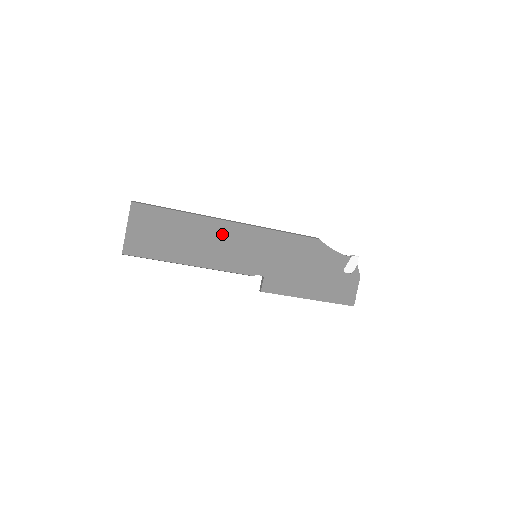
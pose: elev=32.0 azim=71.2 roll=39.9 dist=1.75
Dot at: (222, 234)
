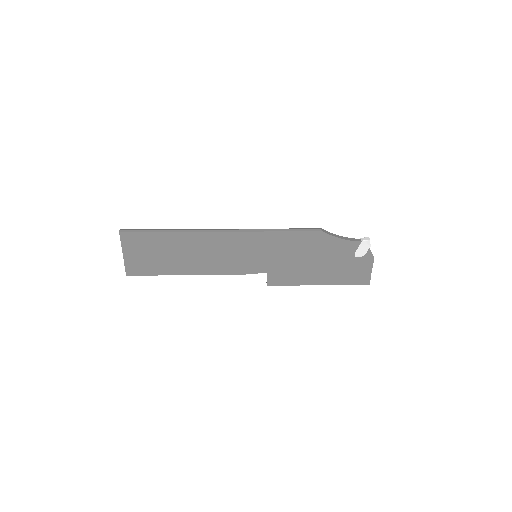
Dot at: (216, 244)
